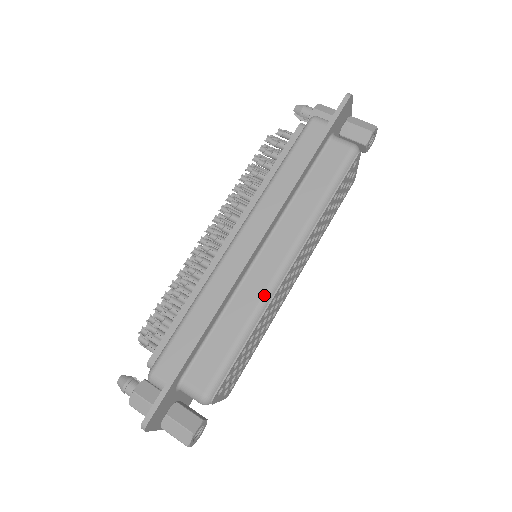
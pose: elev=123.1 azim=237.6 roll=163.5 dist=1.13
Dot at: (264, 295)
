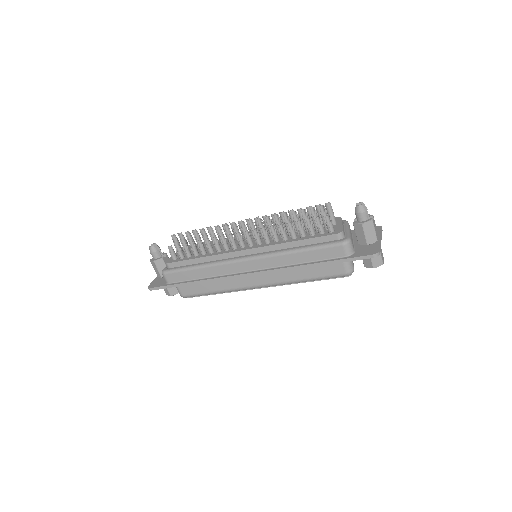
Dot at: (237, 289)
